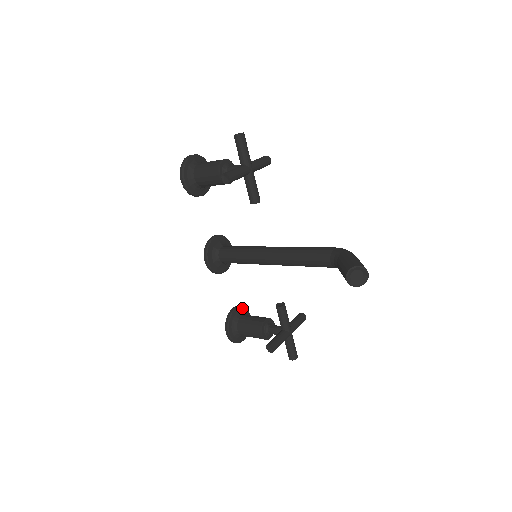
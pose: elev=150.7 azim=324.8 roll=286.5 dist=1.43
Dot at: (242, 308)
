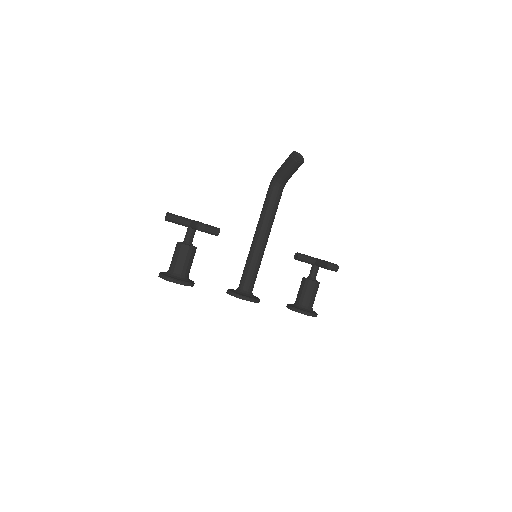
Dot at: (289, 304)
